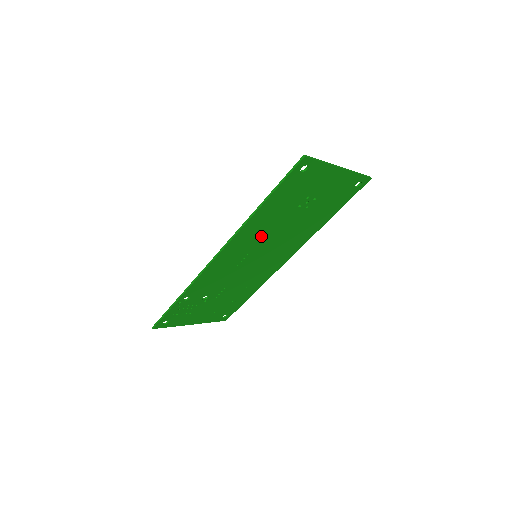
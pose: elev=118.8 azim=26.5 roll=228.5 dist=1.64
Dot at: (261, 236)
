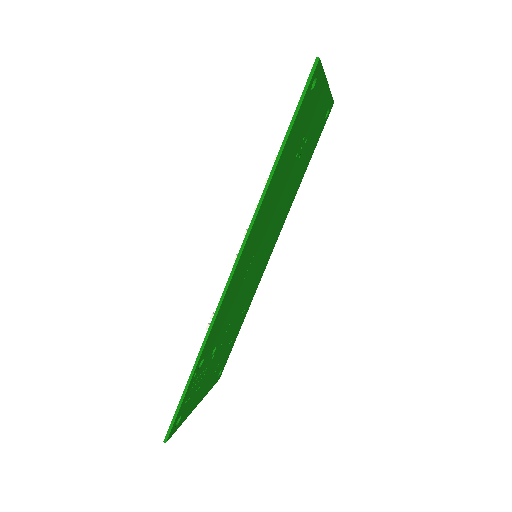
Dot at: (267, 218)
